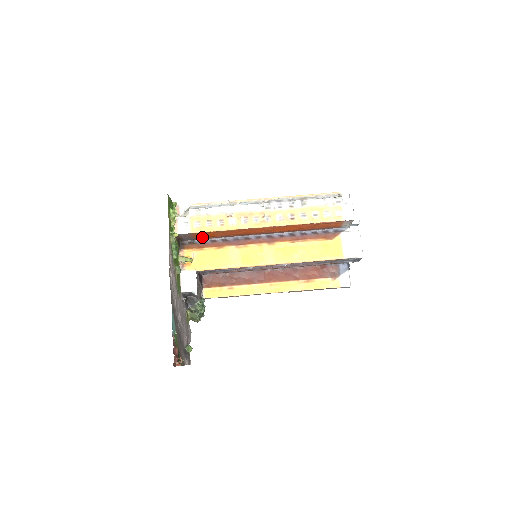
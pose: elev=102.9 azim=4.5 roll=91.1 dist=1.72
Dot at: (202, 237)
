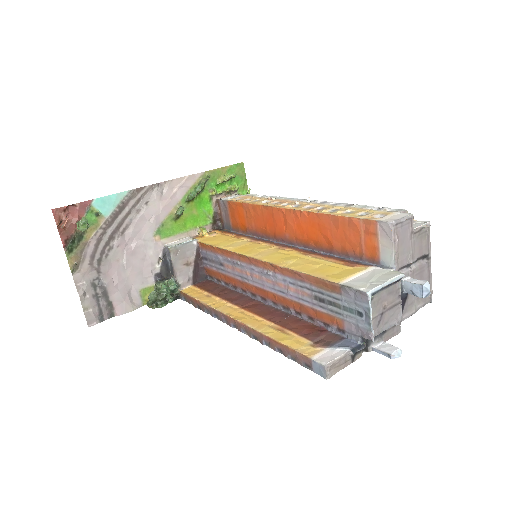
Dot at: (237, 225)
